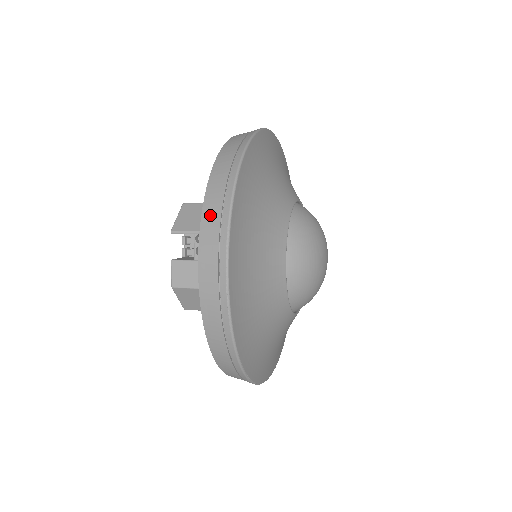
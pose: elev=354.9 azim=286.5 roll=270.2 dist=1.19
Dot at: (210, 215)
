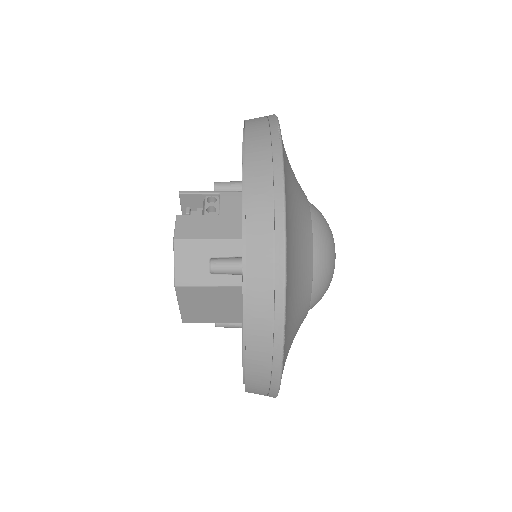
Dot at: (255, 124)
